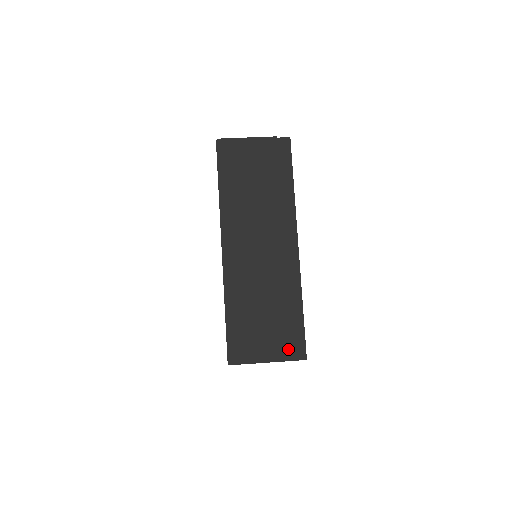
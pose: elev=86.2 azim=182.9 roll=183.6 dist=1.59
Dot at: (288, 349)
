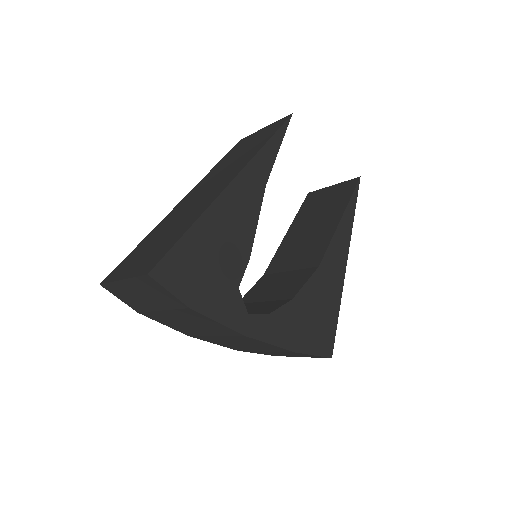
Dot at: (145, 266)
